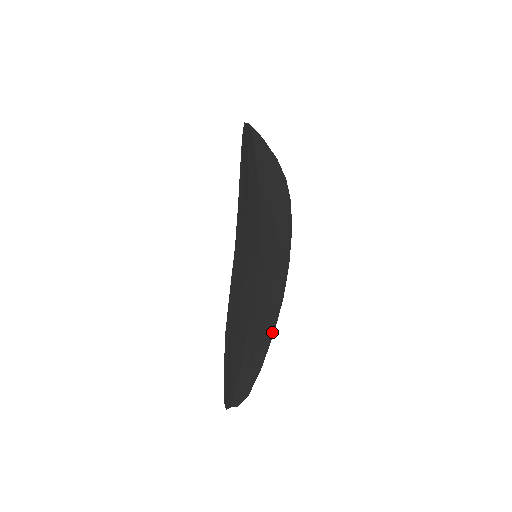
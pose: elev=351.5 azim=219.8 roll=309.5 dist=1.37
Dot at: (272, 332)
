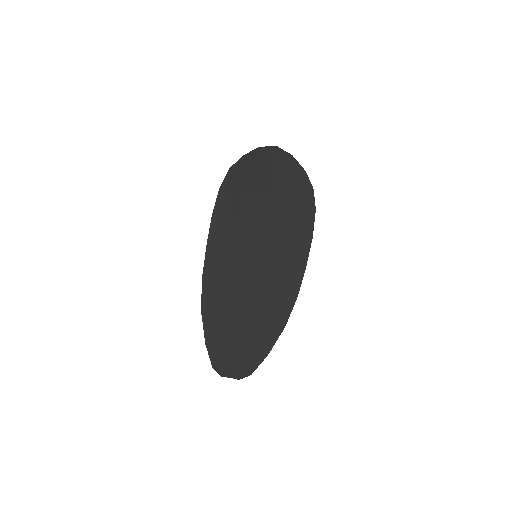
Dot at: (281, 326)
